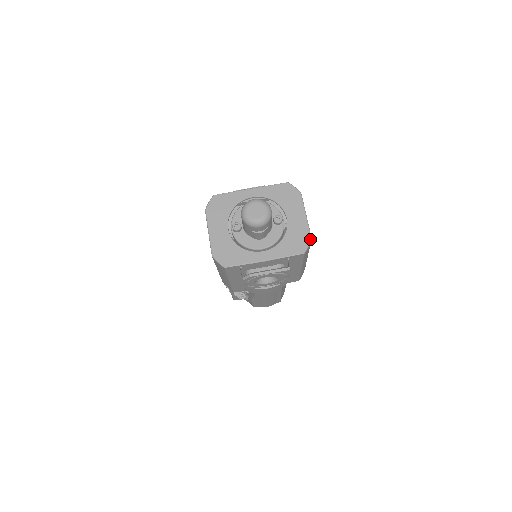
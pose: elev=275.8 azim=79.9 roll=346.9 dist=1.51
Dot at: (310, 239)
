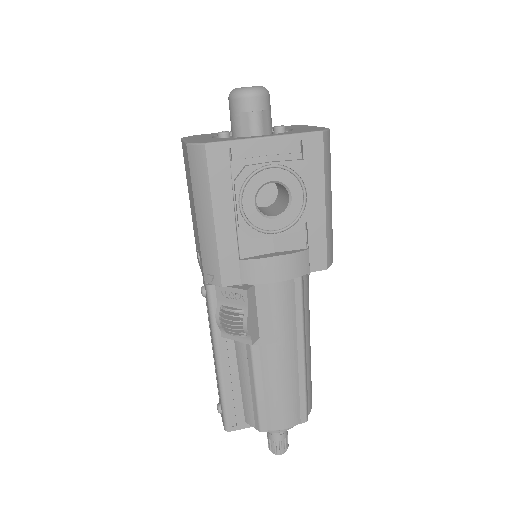
Dot at: (327, 128)
